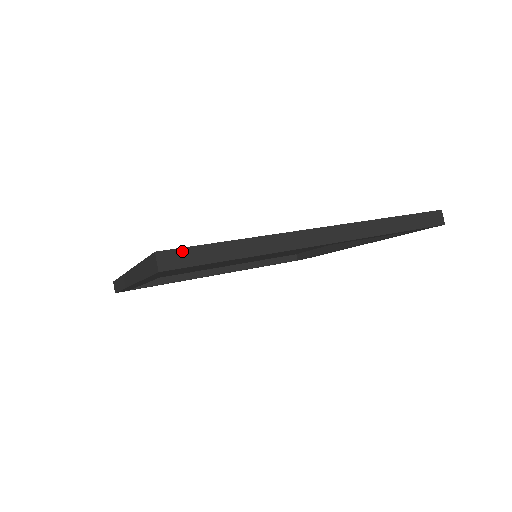
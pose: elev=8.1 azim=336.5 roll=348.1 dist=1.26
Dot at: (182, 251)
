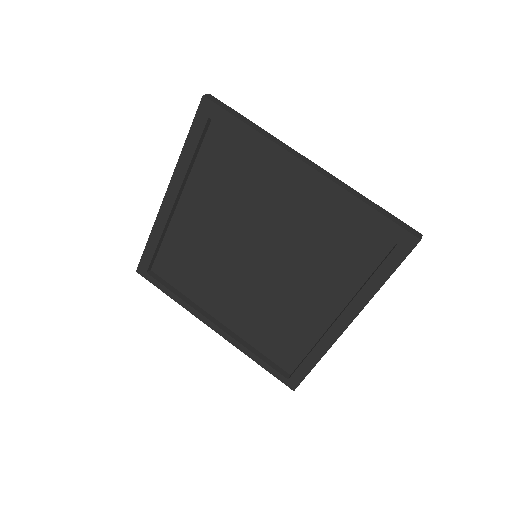
Dot at: (222, 103)
